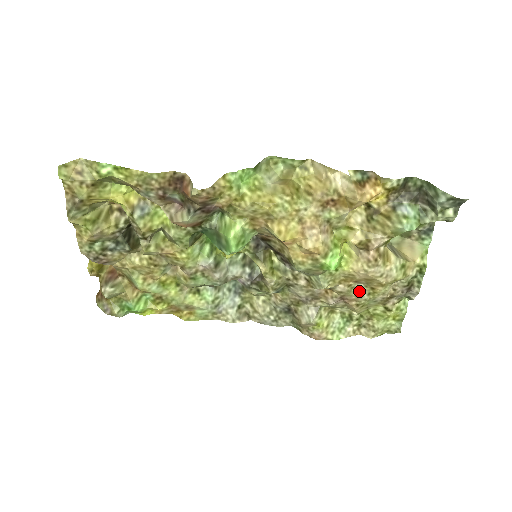
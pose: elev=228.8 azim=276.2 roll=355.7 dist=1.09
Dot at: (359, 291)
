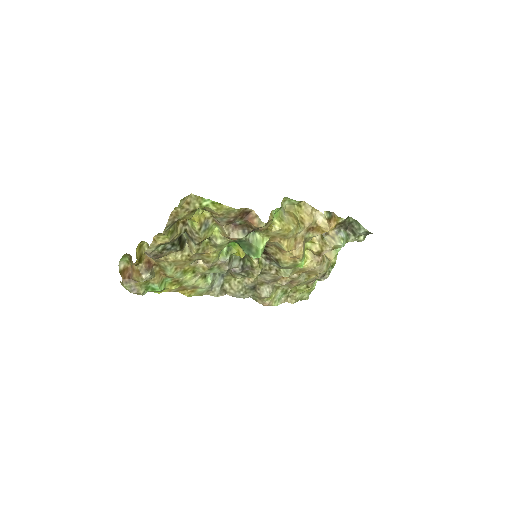
Dot at: (302, 277)
